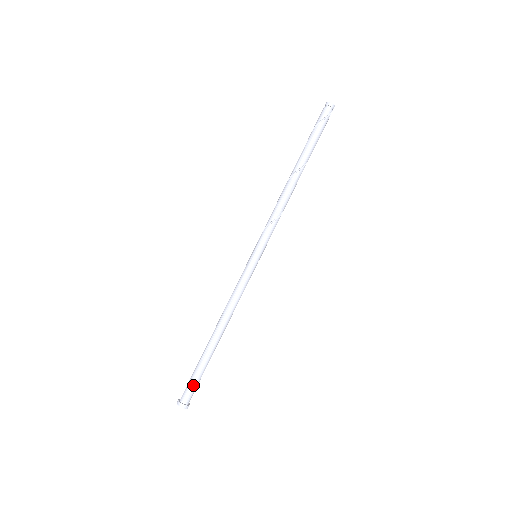
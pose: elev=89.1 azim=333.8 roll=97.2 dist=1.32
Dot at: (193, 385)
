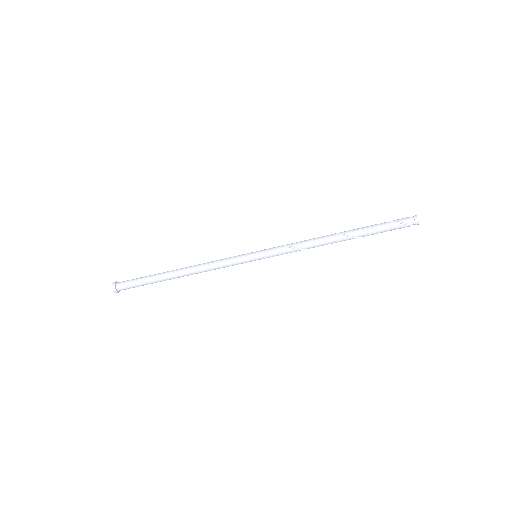
Dot at: (133, 283)
